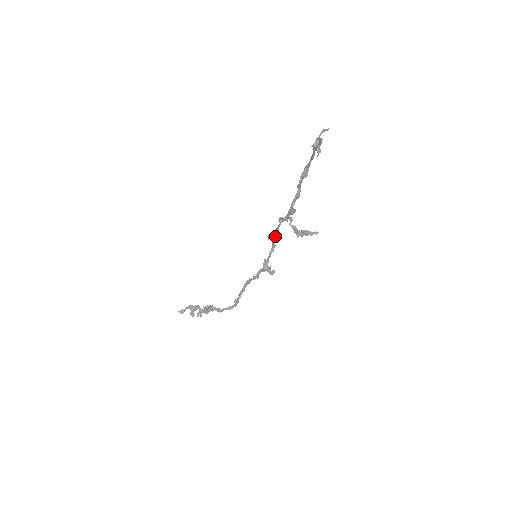
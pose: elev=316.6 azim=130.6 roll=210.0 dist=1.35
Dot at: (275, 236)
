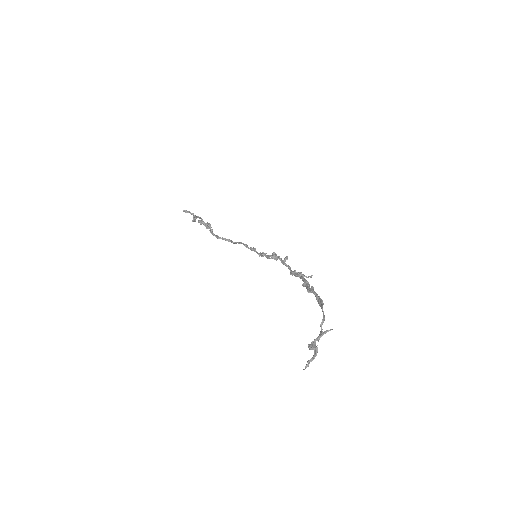
Dot at: (277, 258)
